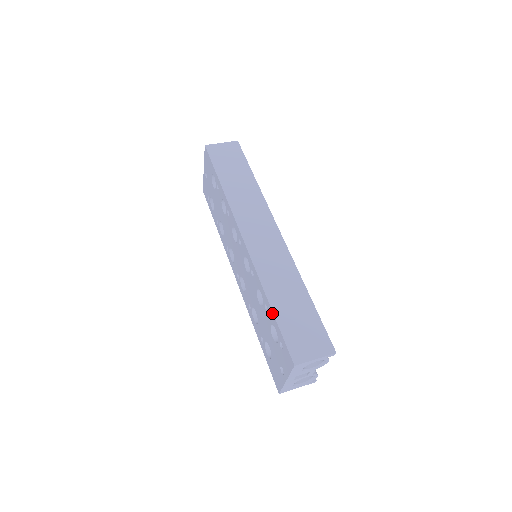
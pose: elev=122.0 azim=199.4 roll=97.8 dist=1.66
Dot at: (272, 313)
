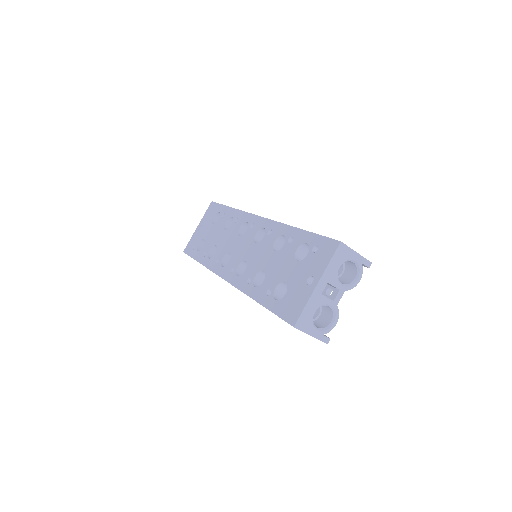
Dot at: (303, 231)
